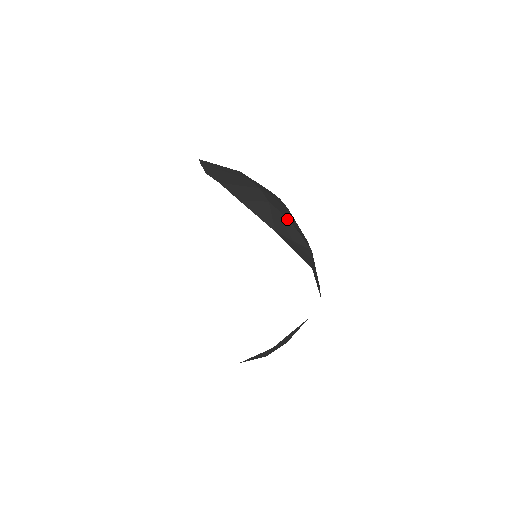
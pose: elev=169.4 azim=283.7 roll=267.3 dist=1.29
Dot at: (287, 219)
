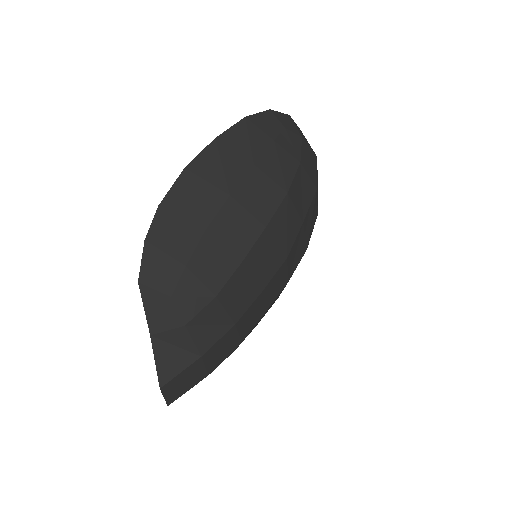
Dot at: (181, 323)
